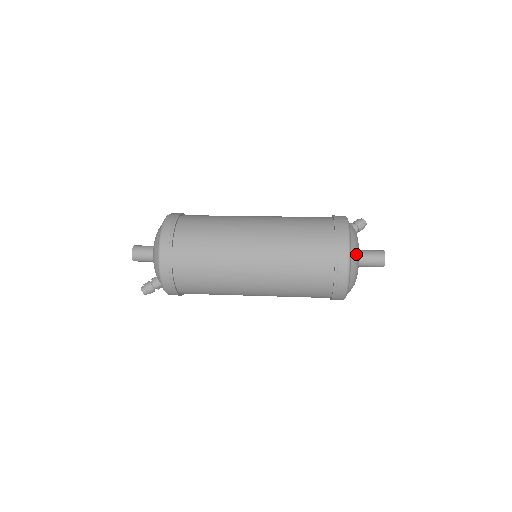
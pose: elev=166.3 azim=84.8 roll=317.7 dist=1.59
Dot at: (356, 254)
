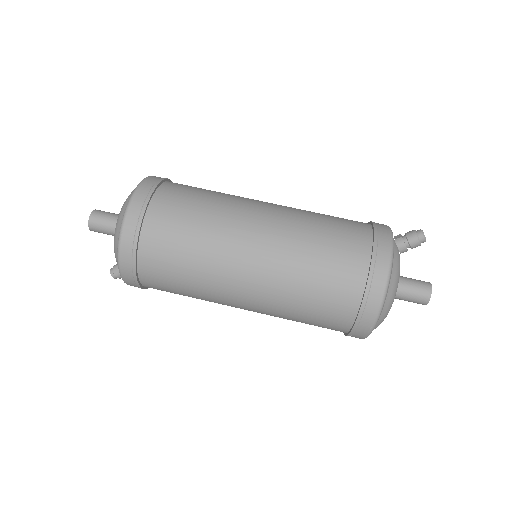
Dot at: (384, 318)
